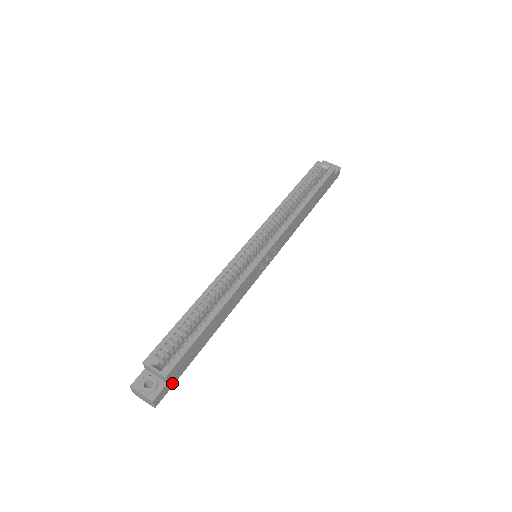
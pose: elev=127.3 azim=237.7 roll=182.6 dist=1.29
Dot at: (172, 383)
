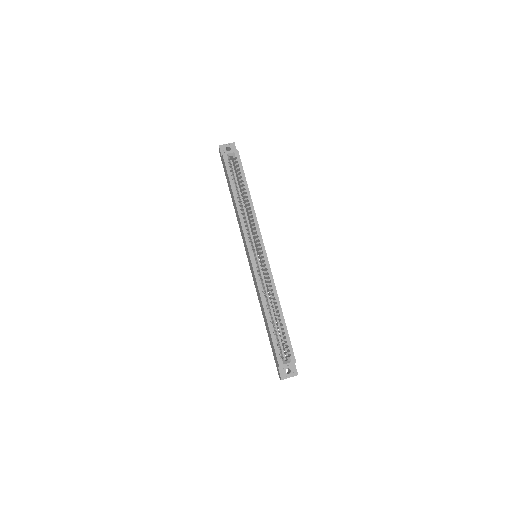
Dot at: occluded
